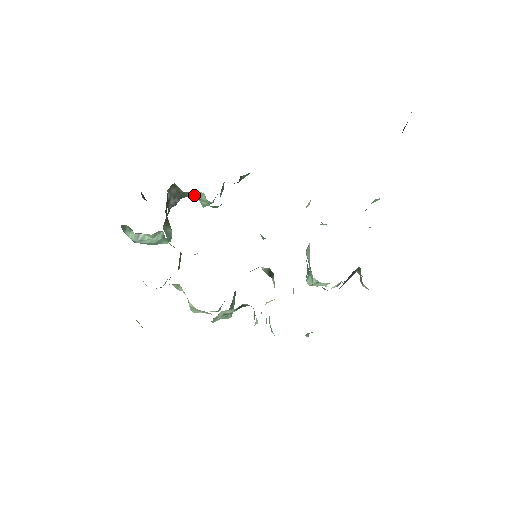
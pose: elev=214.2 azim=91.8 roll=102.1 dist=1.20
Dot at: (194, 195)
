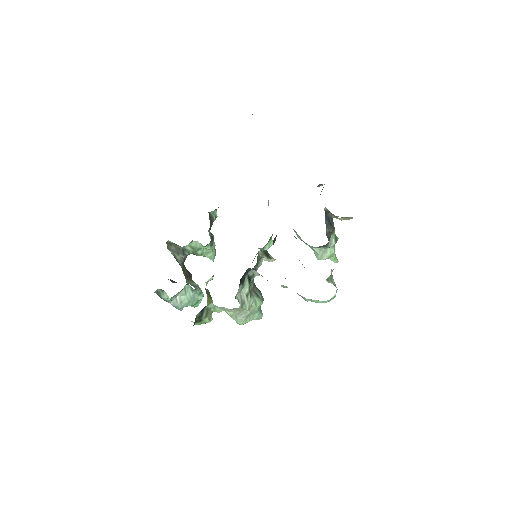
Dot at: (192, 247)
